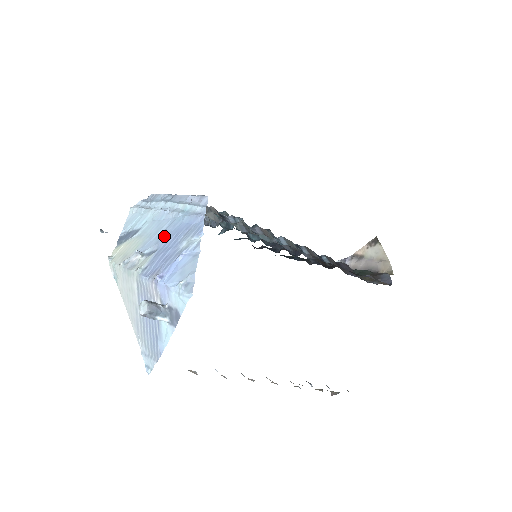
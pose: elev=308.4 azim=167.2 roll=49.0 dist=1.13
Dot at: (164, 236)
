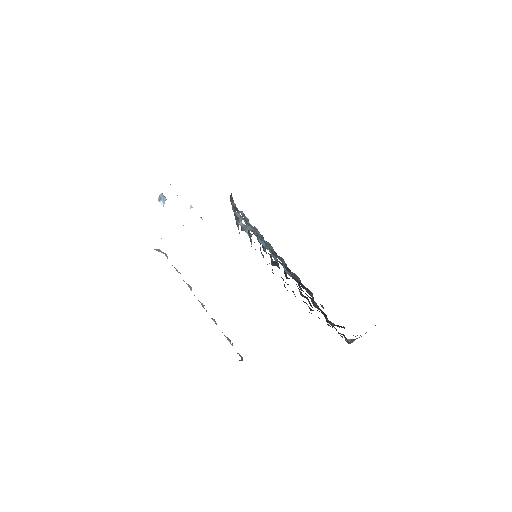
Dot at: occluded
